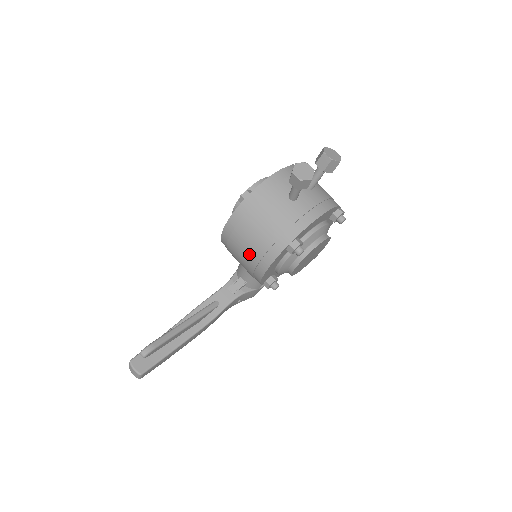
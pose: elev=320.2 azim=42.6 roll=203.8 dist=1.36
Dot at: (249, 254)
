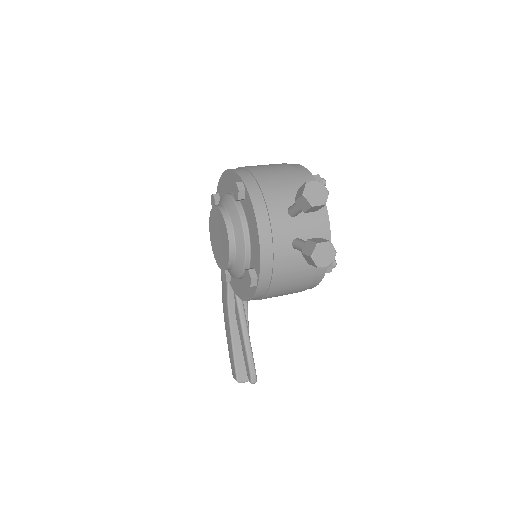
Dot at: occluded
